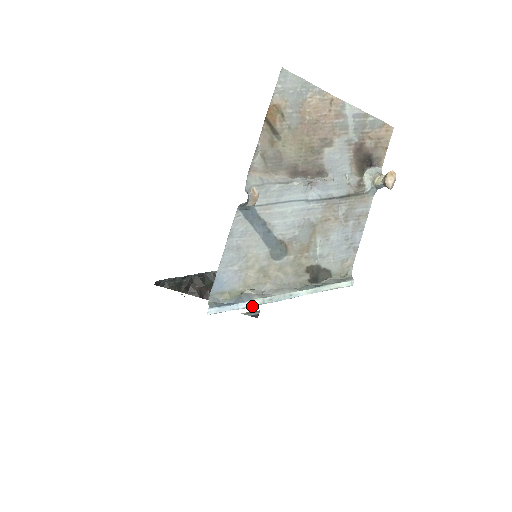
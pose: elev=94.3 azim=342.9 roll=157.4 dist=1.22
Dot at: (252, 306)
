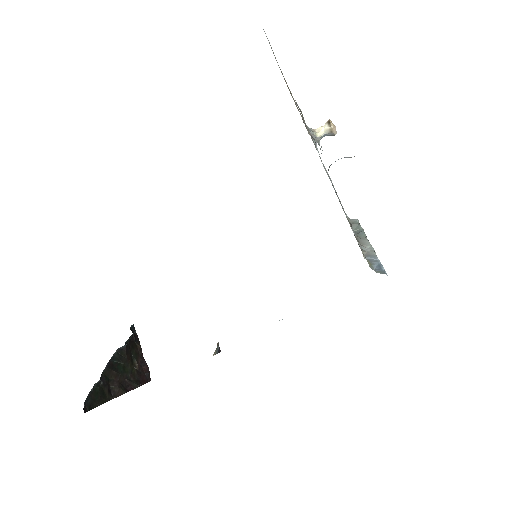
Dot at: occluded
